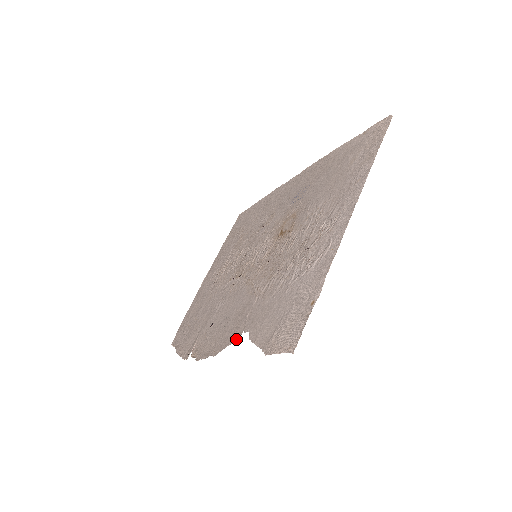
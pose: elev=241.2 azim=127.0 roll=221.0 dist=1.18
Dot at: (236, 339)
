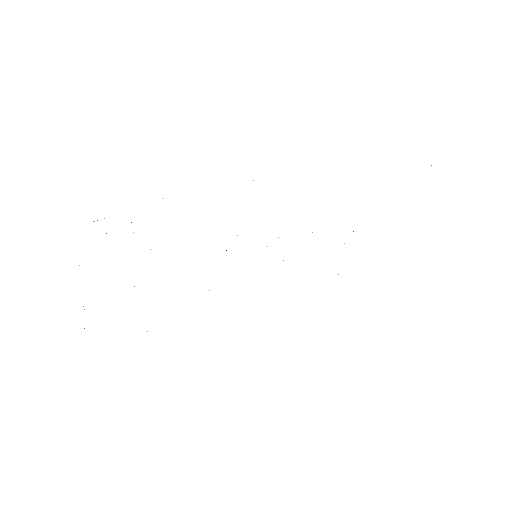
Dot at: occluded
